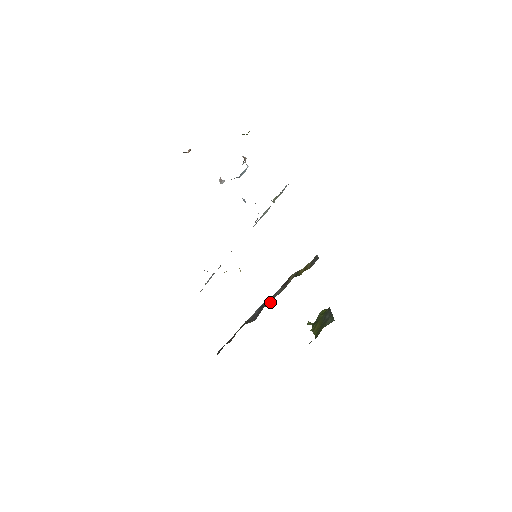
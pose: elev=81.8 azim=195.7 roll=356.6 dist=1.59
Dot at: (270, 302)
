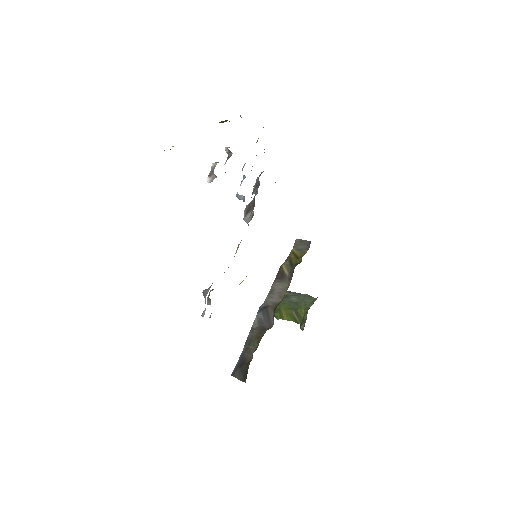
Dot at: (278, 300)
